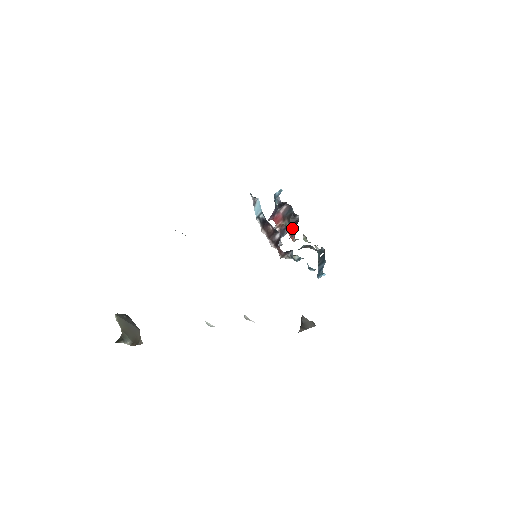
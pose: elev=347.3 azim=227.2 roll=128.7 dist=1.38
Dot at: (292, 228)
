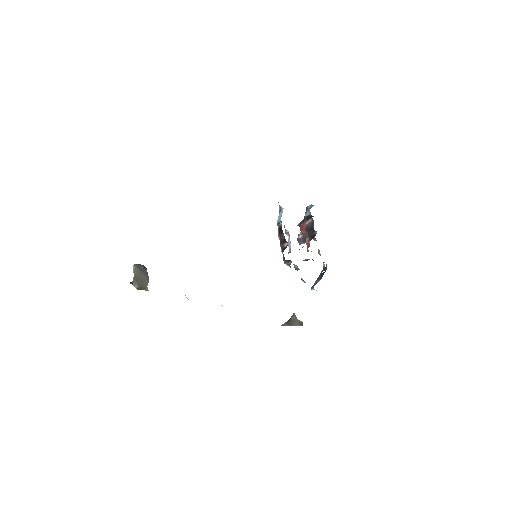
Dot at: (309, 240)
